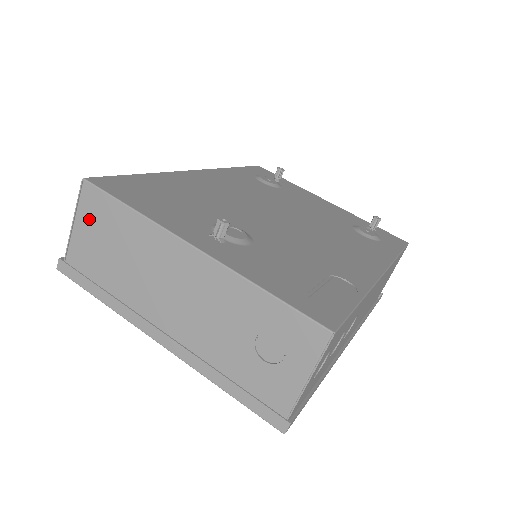
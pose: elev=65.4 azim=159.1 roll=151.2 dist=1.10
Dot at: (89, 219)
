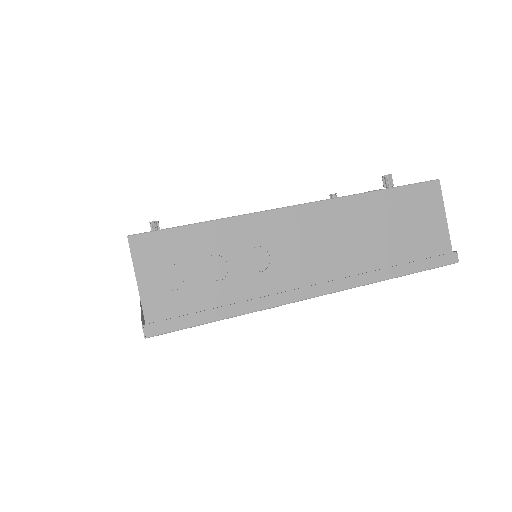
Dot at: occluded
